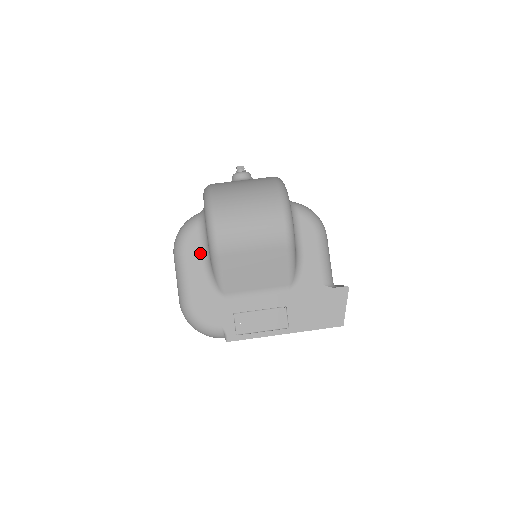
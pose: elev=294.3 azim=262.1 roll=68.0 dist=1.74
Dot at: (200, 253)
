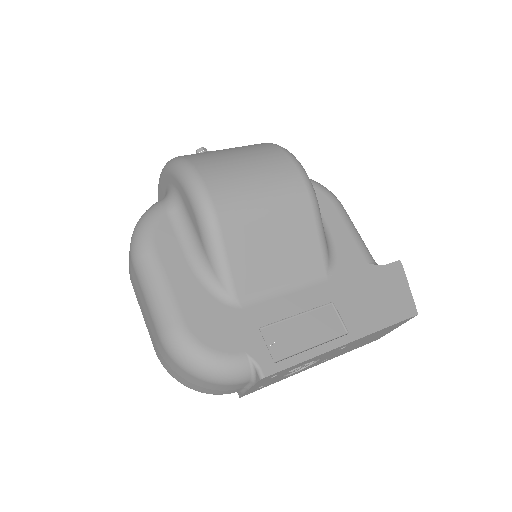
Dot at: (180, 246)
